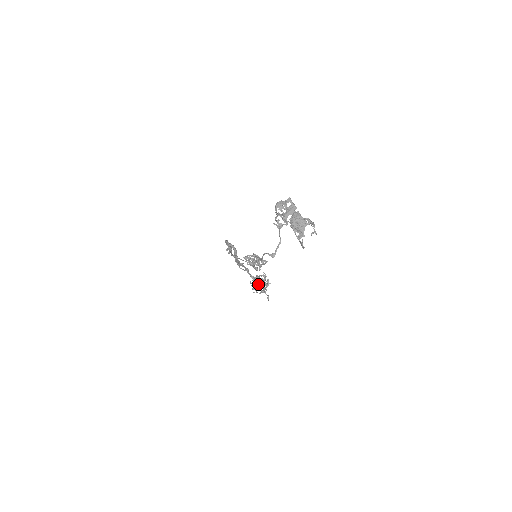
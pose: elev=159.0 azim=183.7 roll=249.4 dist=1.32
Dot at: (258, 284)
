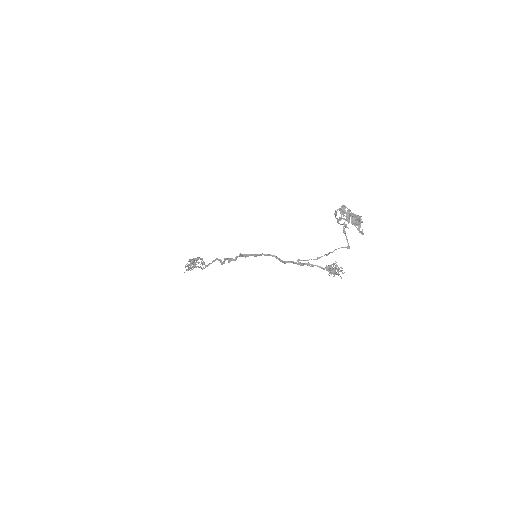
Dot at: (333, 271)
